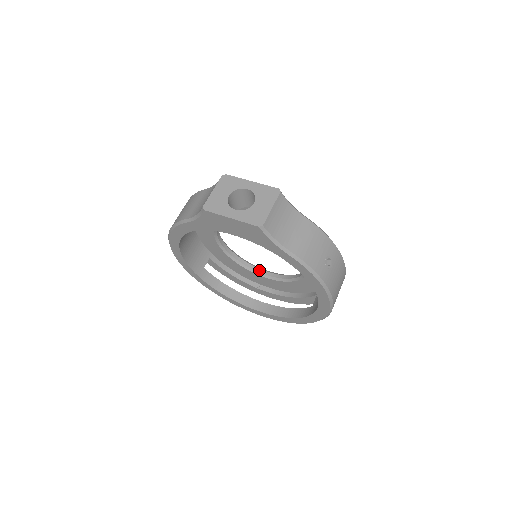
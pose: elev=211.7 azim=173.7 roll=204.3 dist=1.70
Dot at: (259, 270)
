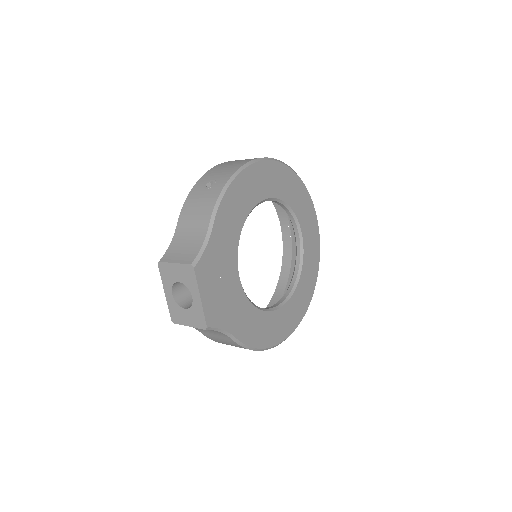
Dot at: (296, 231)
